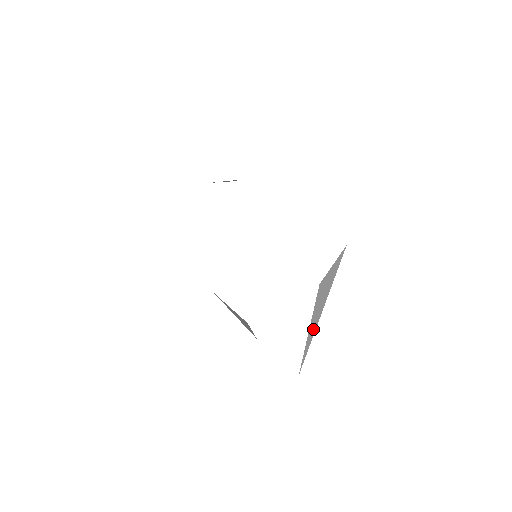
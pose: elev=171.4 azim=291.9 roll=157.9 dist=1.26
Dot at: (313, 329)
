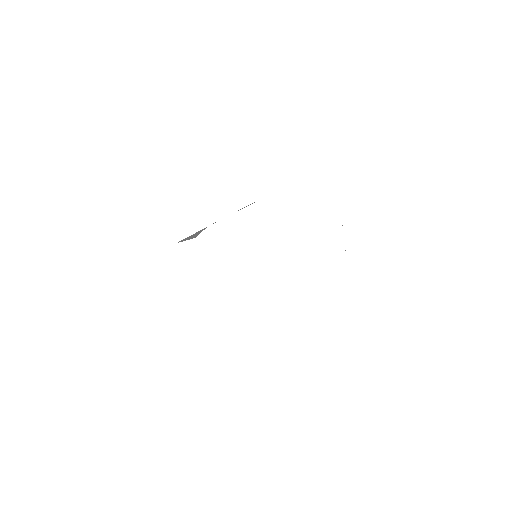
Dot at: occluded
